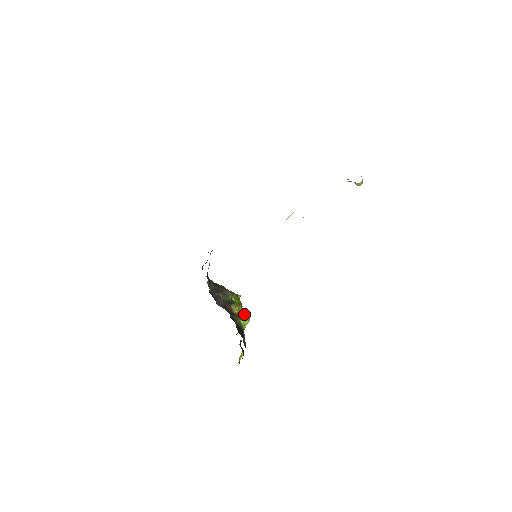
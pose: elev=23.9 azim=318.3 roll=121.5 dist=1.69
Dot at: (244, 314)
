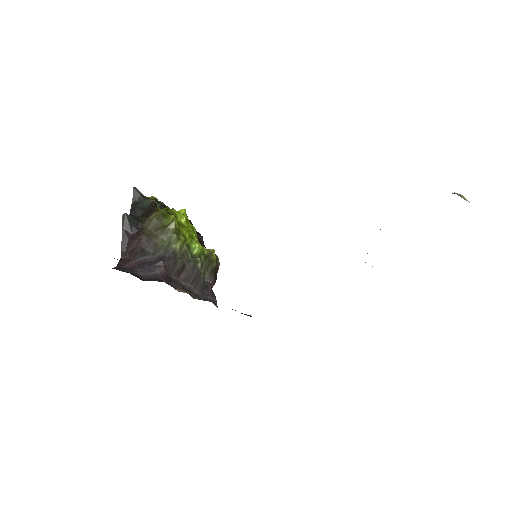
Dot at: (192, 227)
